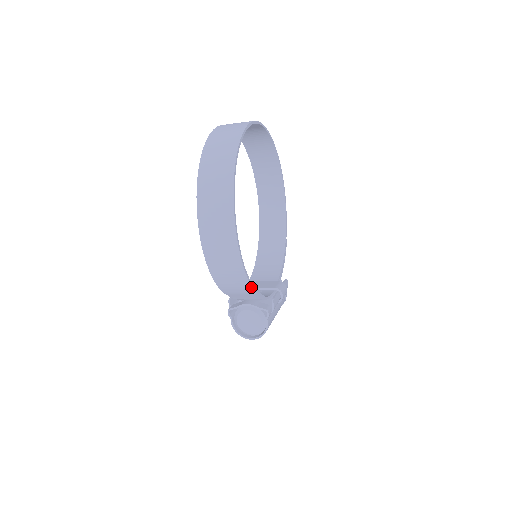
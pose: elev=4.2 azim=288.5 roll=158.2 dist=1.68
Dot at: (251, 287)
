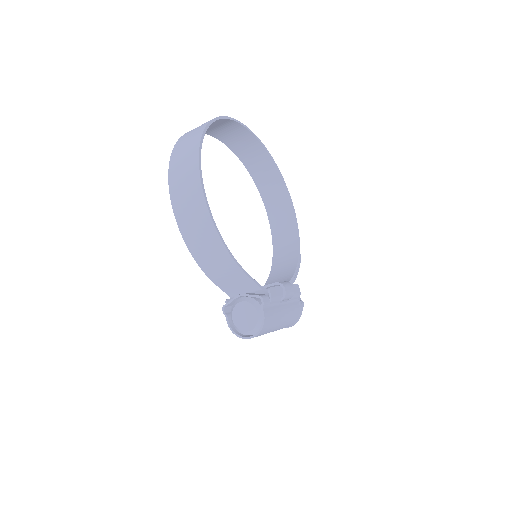
Dot at: (233, 260)
